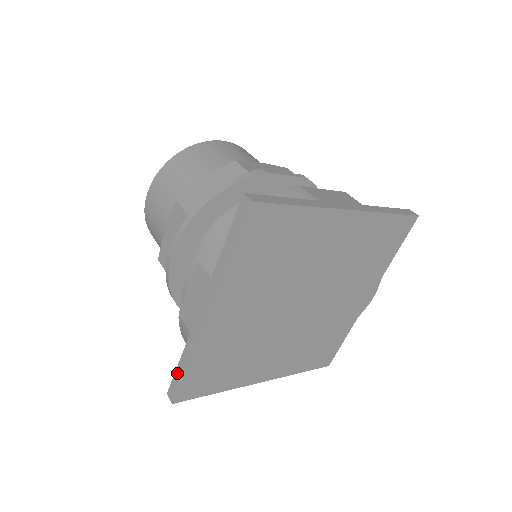
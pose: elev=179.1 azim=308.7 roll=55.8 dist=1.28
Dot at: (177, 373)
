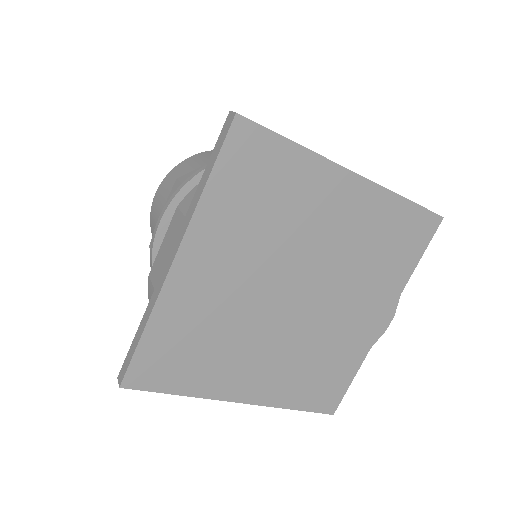
Dot at: (132, 345)
